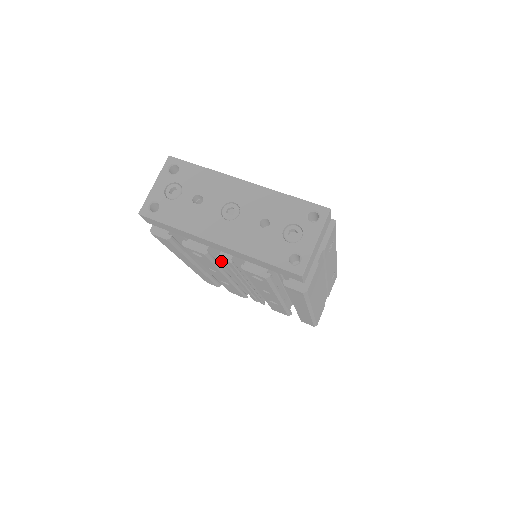
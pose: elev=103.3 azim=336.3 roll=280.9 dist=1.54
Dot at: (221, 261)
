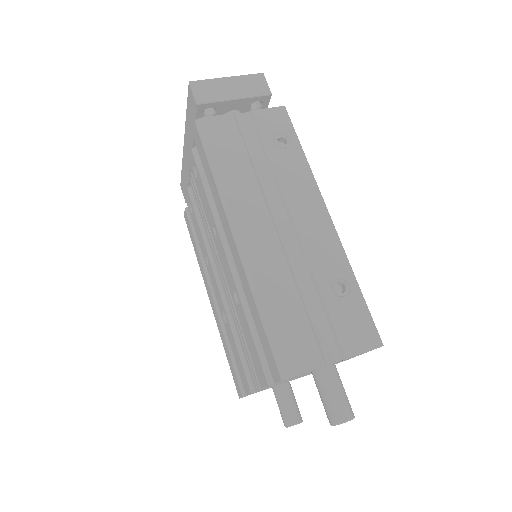
Dot at: (193, 190)
